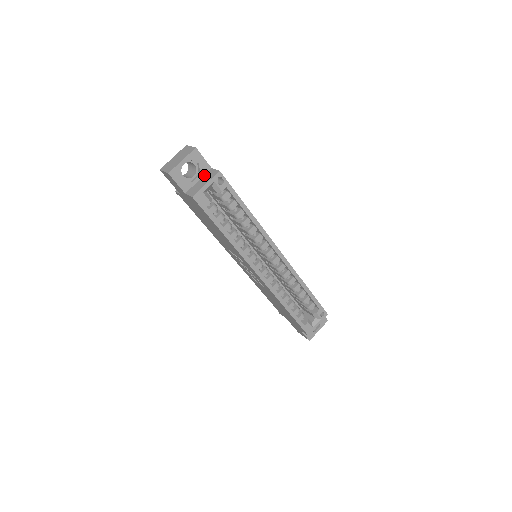
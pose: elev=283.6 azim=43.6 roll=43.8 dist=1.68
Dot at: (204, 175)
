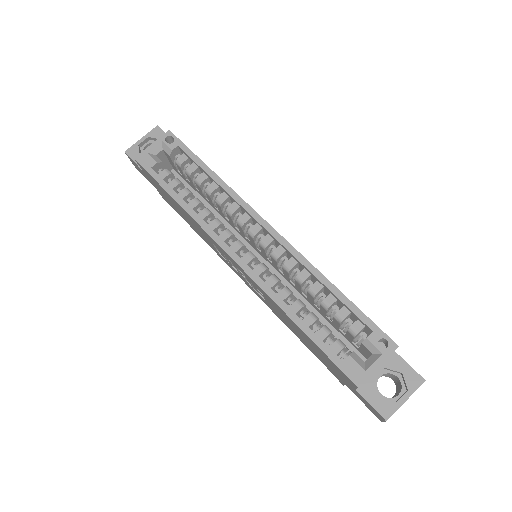
Dot at: occluded
